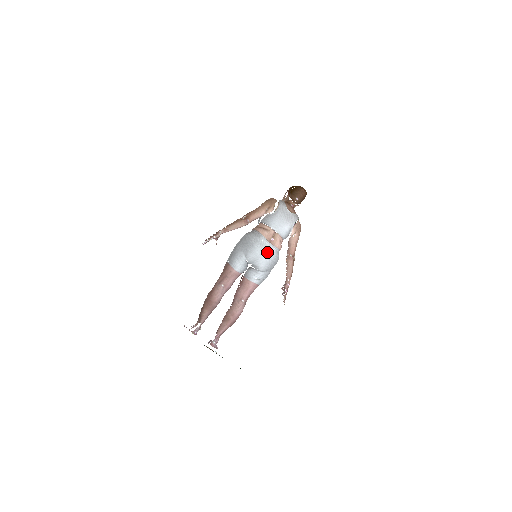
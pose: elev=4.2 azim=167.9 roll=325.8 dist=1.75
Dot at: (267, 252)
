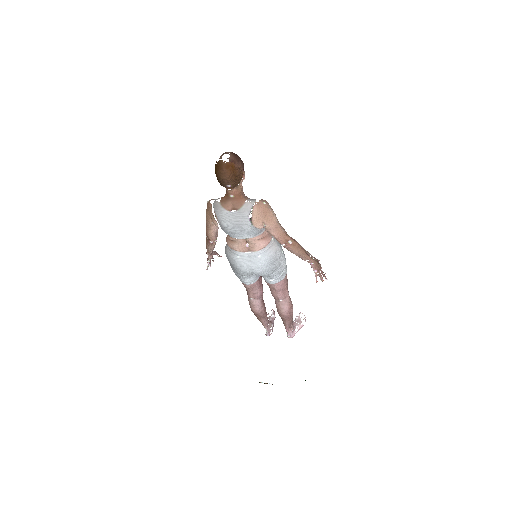
Dot at: (253, 264)
